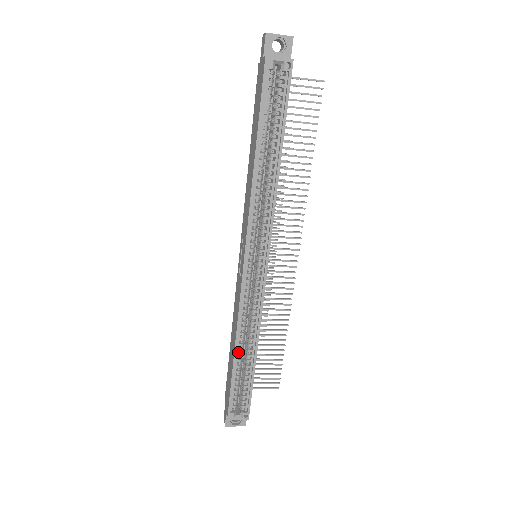
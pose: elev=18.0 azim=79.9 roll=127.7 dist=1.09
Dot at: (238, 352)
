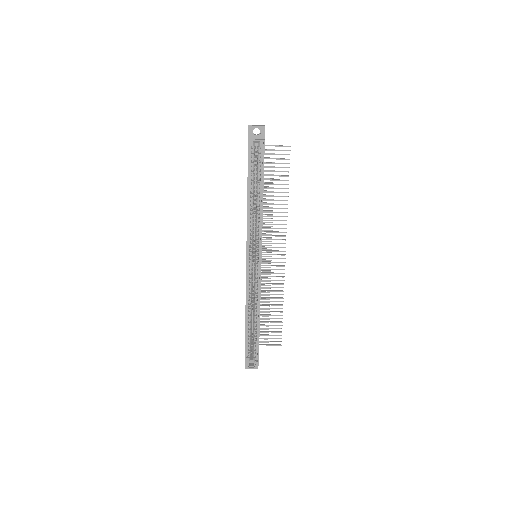
Dot at: (248, 318)
